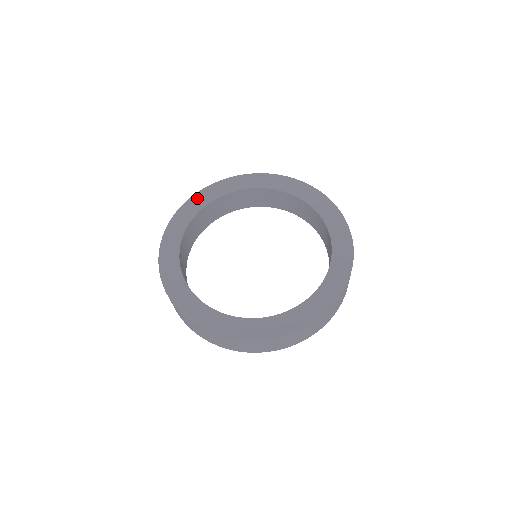
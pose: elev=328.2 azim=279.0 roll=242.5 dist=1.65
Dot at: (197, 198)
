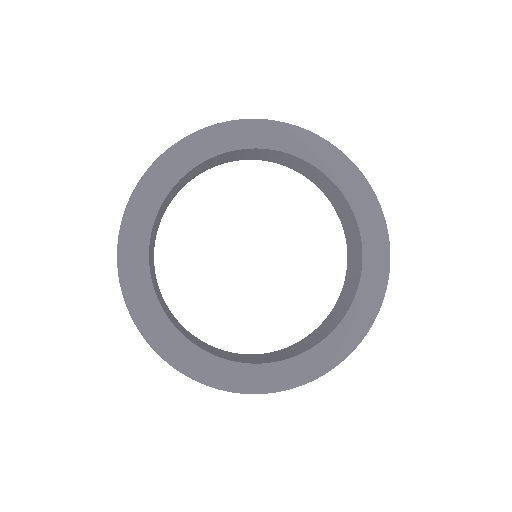
Dot at: (136, 207)
